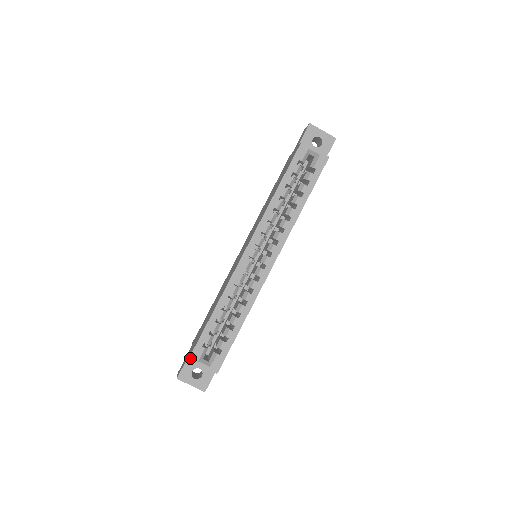
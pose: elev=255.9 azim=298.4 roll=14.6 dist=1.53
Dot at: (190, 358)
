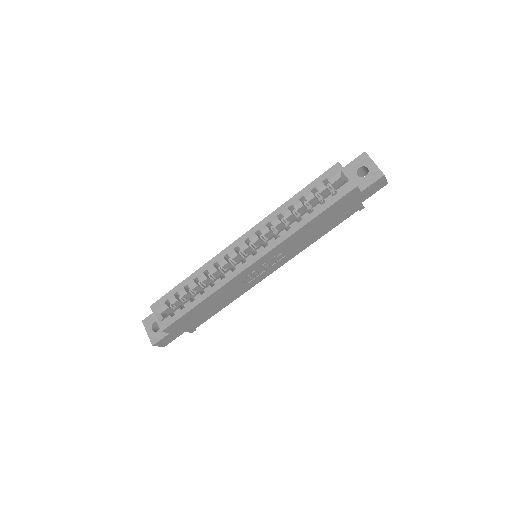
Dot at: (152, 306)
